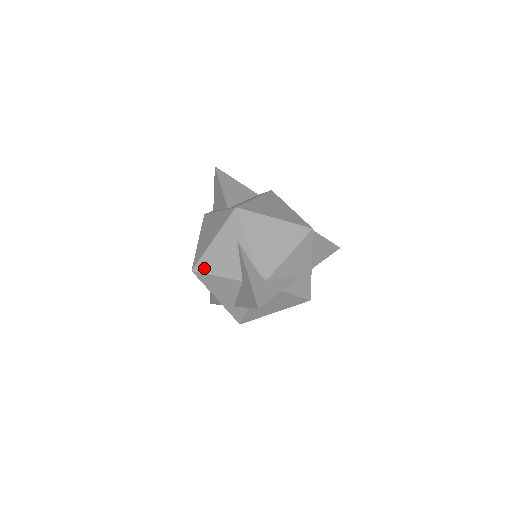
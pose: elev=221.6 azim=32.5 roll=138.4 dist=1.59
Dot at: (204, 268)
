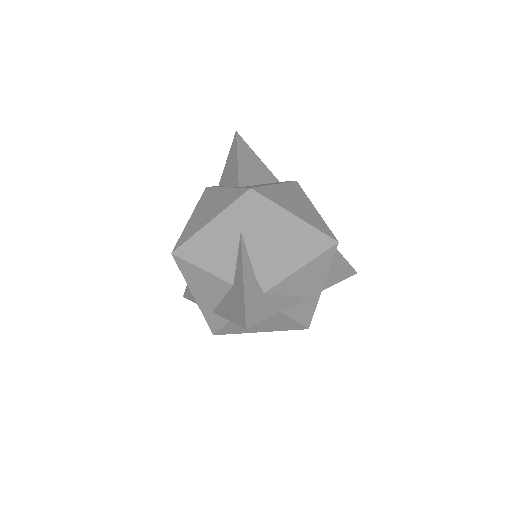
Dot at: (188, 254)
